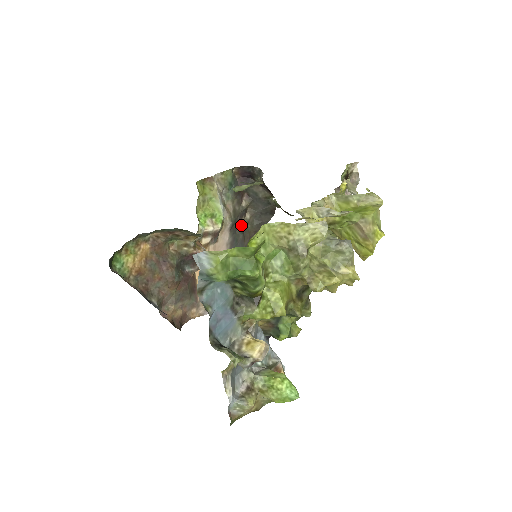
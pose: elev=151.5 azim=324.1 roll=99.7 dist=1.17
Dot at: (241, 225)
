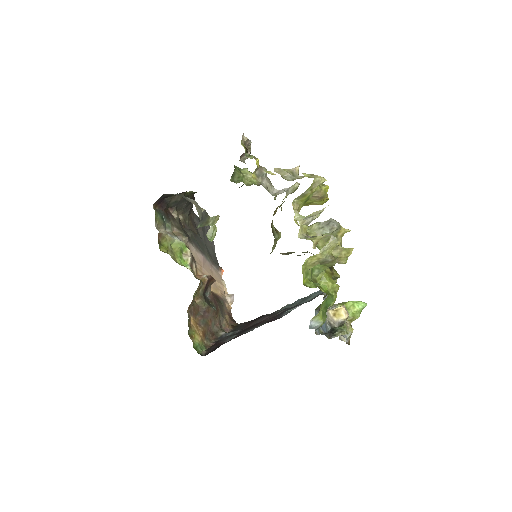
Dot at: (184, 227)
